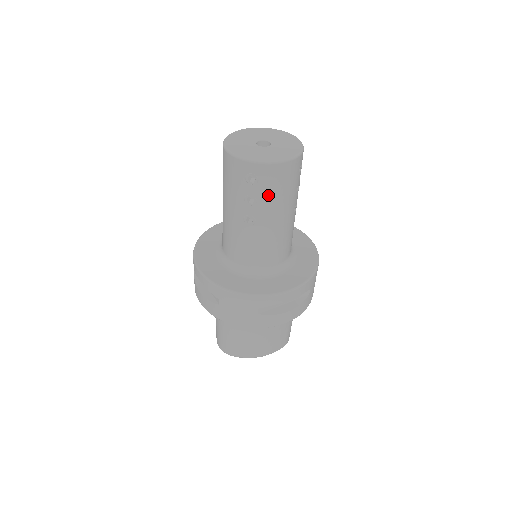
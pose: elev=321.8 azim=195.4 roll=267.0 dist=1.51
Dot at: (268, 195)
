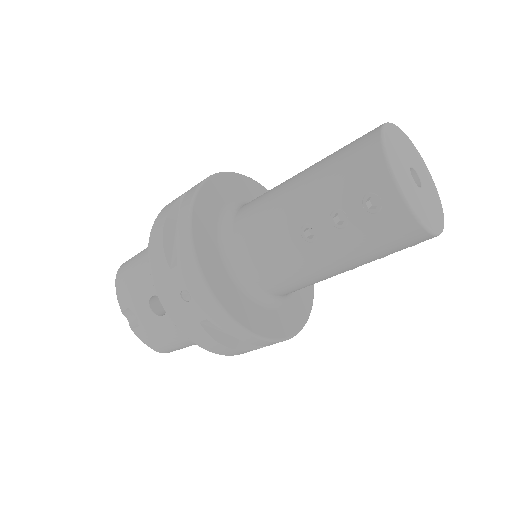
Dot at: occluded
